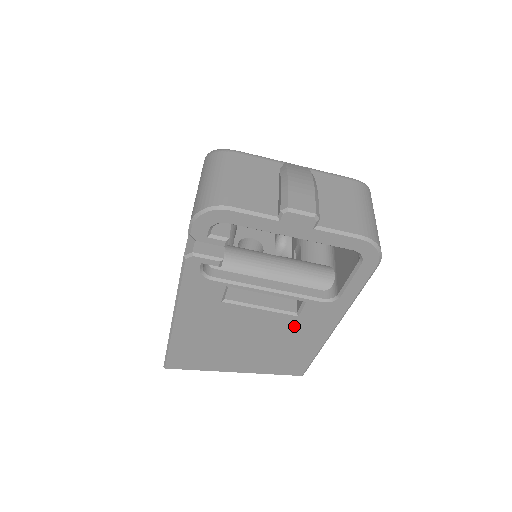
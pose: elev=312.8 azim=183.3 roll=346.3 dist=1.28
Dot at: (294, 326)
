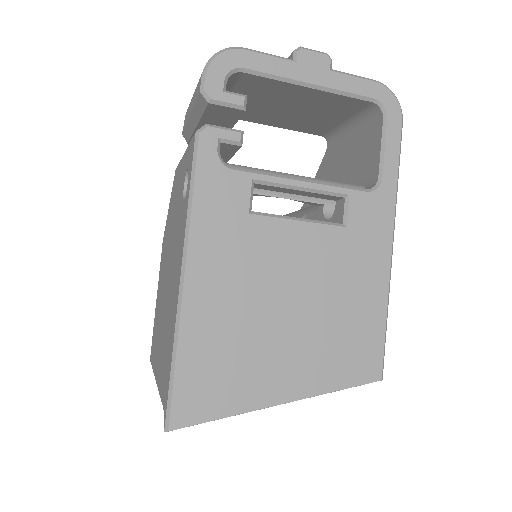
Dot at: (346, 250)
